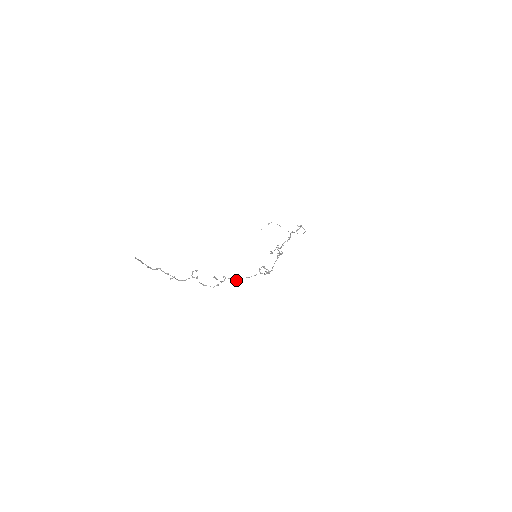
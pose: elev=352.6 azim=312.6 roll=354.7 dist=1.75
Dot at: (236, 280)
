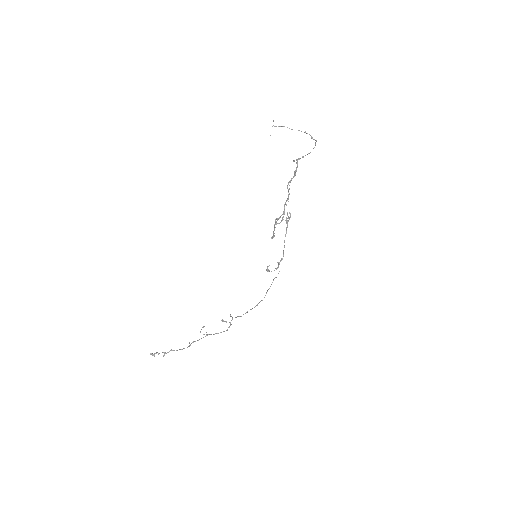
Dot at: occluded
